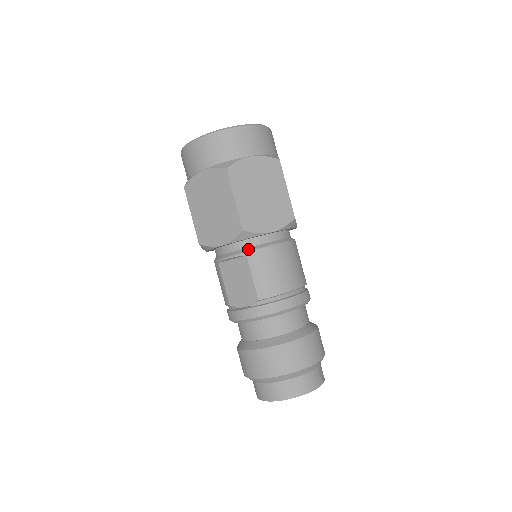
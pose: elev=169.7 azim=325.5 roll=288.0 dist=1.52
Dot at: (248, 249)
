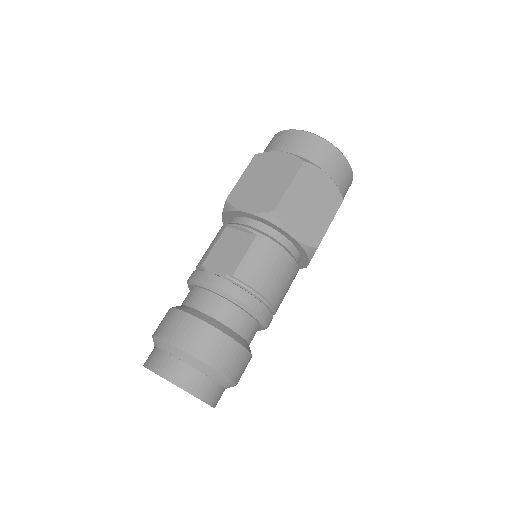
Dot at: (262, 232)
